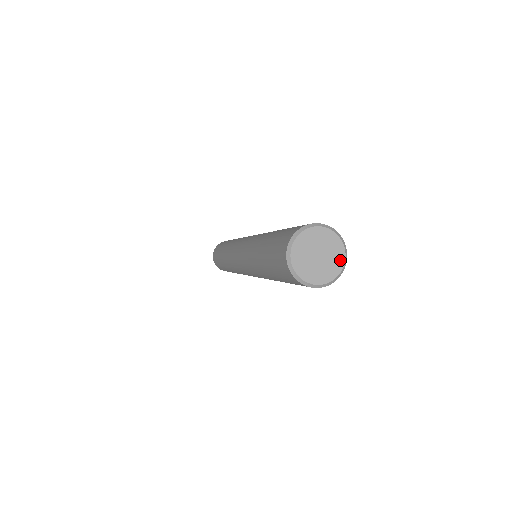
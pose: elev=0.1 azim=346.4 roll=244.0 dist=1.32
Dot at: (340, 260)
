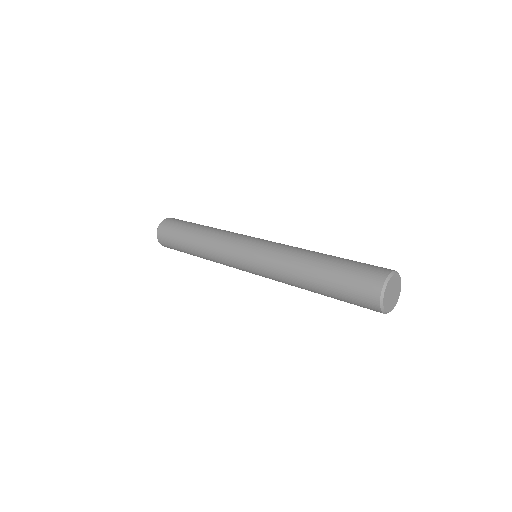
Dot at: (398, 296)
